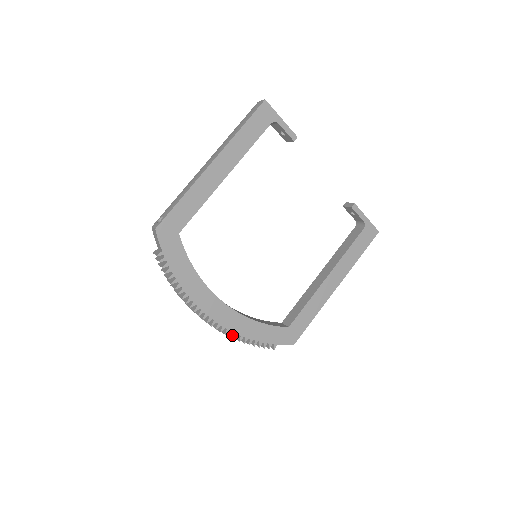
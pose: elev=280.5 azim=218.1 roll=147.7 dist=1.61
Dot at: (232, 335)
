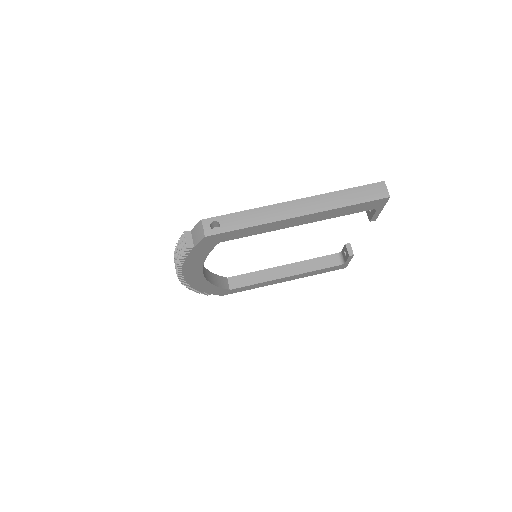
Dot at: occluded
